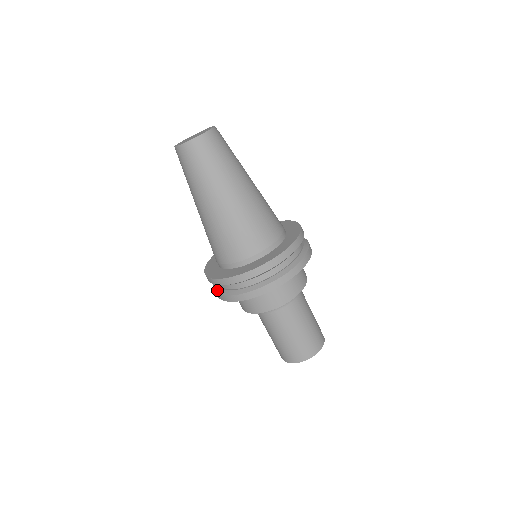
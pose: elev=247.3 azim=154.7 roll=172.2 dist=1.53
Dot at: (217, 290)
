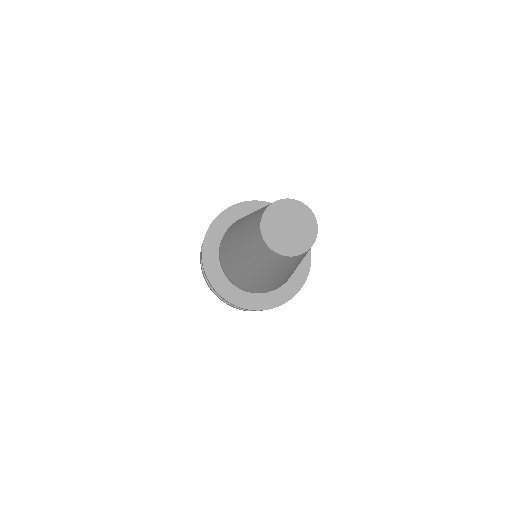
Dot at: occluded
